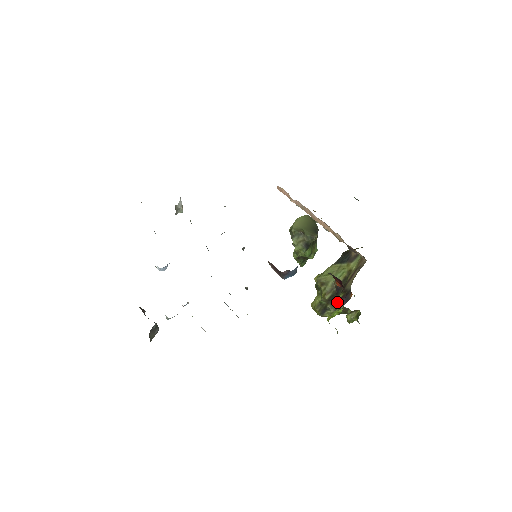
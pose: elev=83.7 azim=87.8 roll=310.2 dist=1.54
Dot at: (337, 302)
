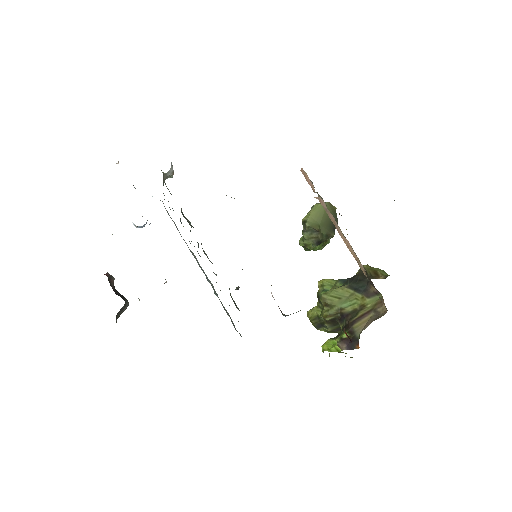
Dot at: (339, 341)
